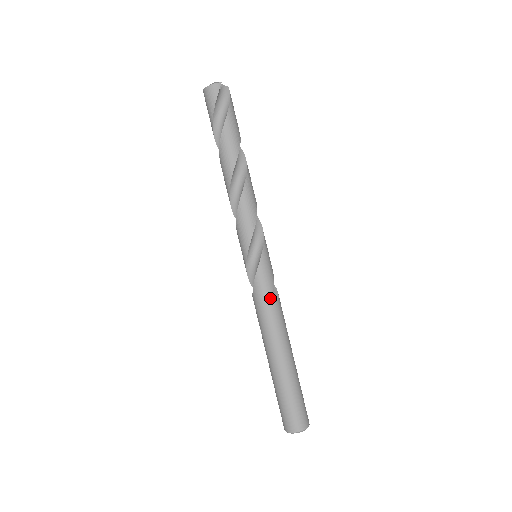
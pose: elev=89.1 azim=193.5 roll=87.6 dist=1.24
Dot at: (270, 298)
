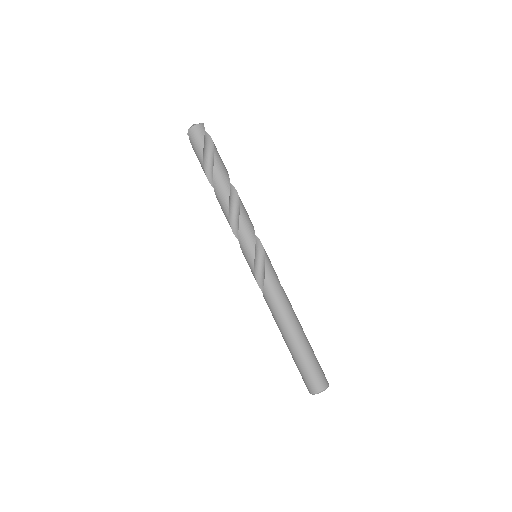
Dot at: (279, 284)
